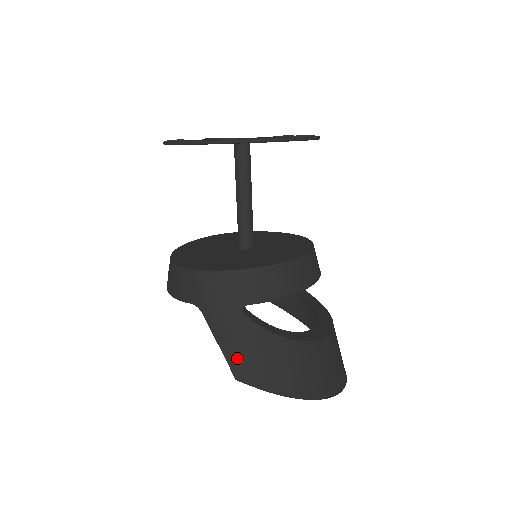
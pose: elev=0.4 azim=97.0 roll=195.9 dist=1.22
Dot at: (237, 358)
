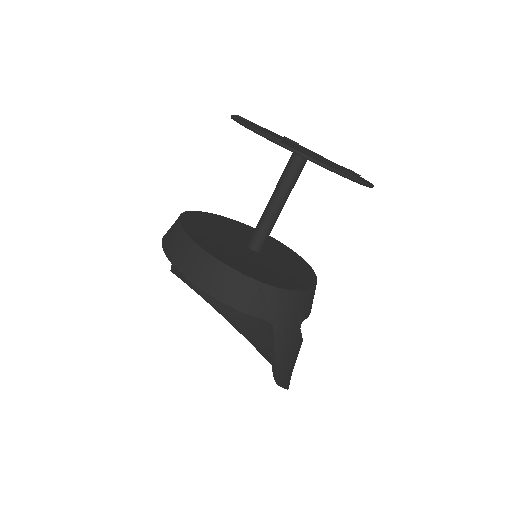
Dot at: (282, 366)
